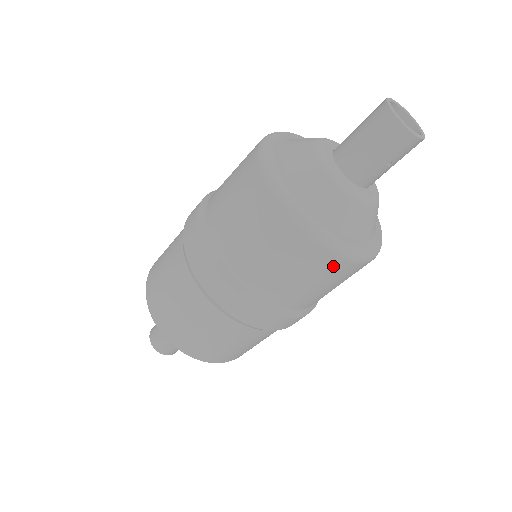
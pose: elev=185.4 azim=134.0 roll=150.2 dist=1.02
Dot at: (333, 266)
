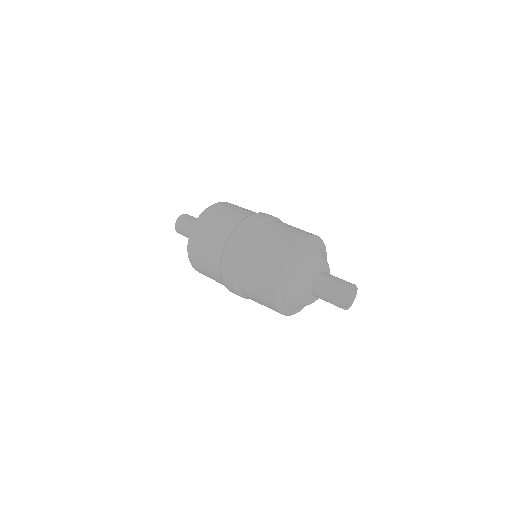
Dot at: occluded
